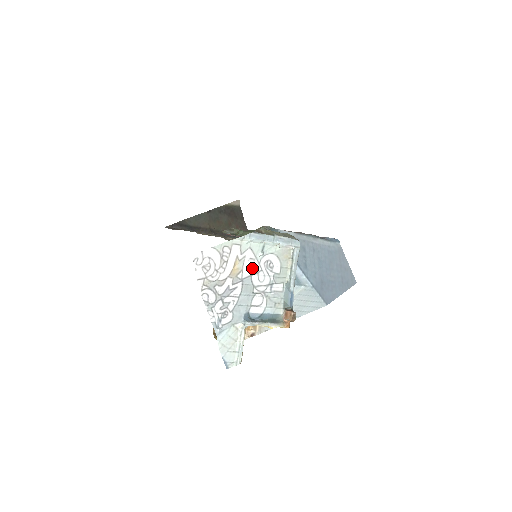
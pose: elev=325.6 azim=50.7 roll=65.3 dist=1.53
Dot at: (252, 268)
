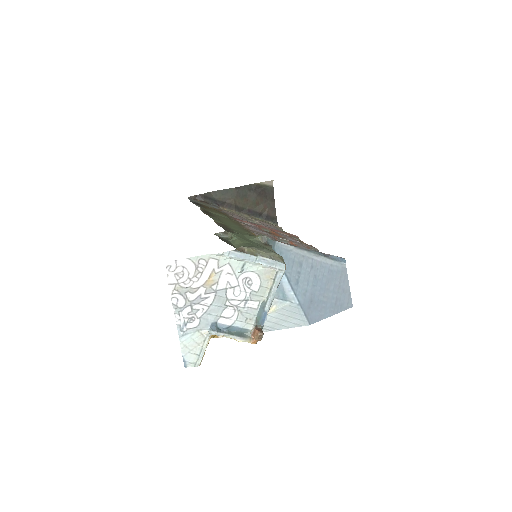
Dot at: (229, 282)
